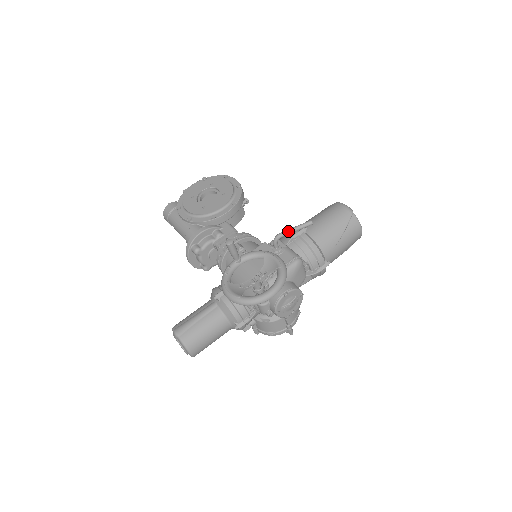
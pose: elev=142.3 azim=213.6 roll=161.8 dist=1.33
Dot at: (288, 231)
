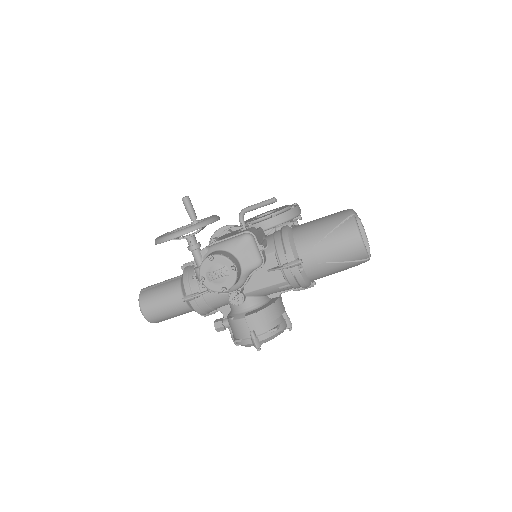
Dot at: (251, 206)
